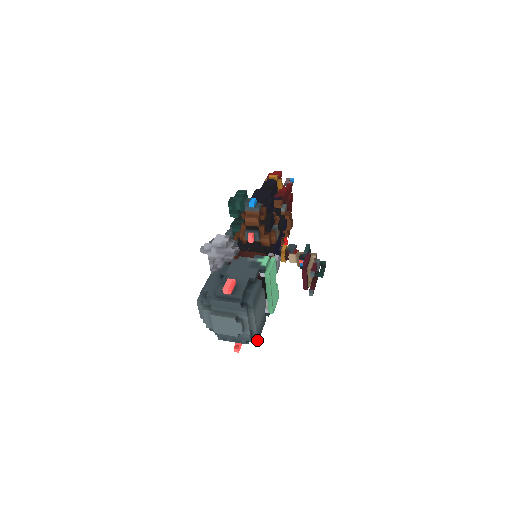
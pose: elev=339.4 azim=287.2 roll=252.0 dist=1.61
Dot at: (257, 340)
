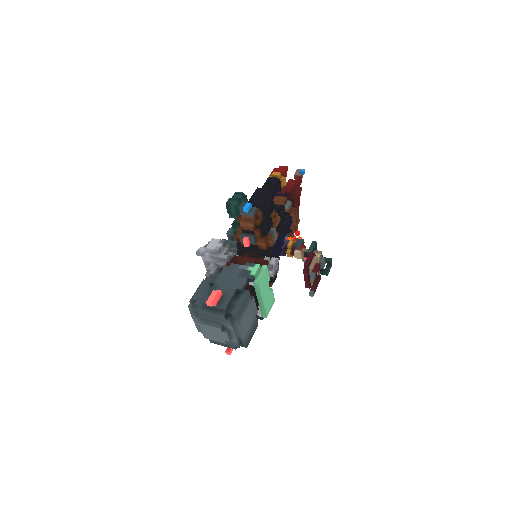
Dot at: (246, 346)
